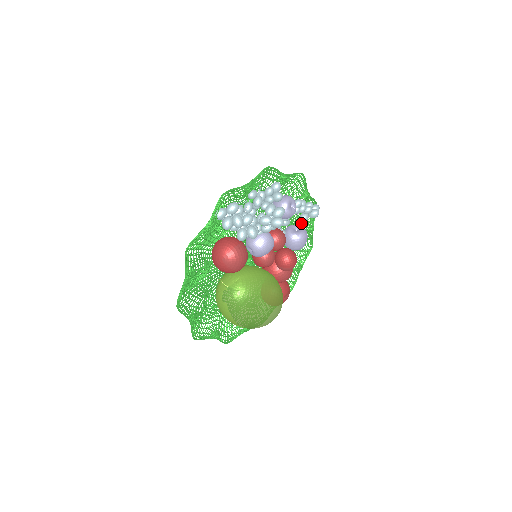
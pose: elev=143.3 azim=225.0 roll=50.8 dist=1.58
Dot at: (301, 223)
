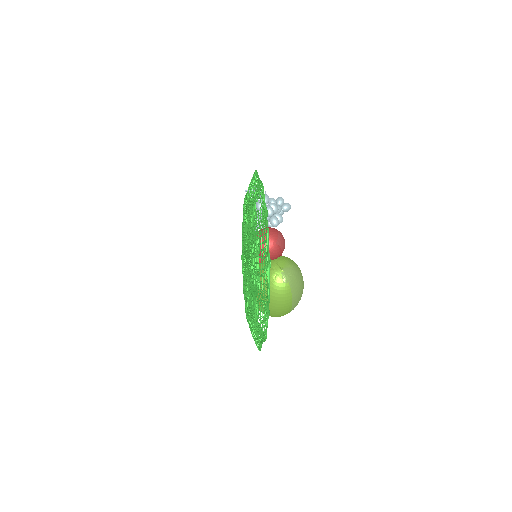
Dot at: occluded
